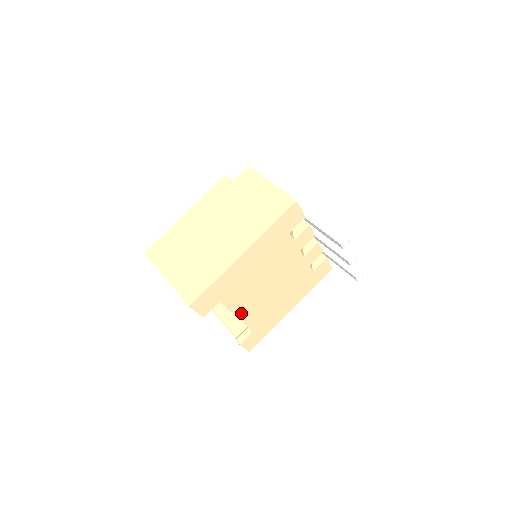
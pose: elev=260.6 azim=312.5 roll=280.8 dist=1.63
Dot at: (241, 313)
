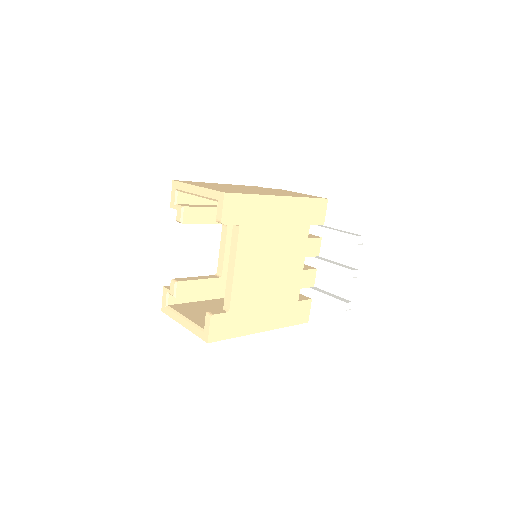
Dot at: (239, 268)
